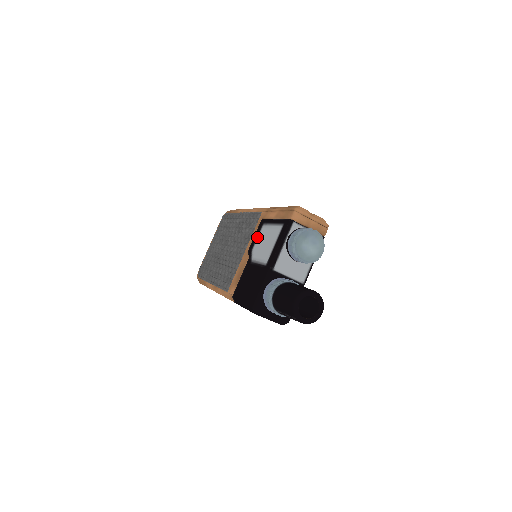
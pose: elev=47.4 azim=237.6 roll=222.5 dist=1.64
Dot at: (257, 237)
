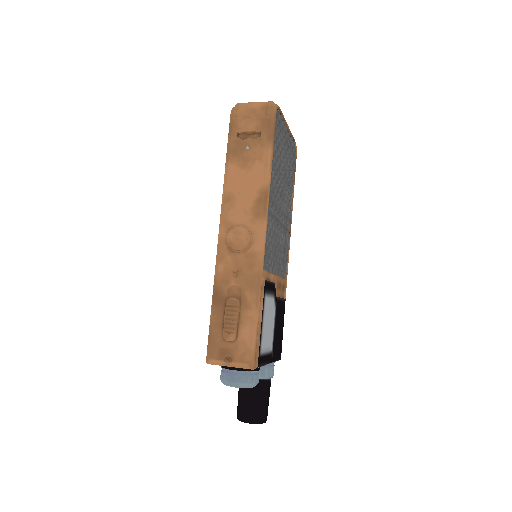
Dot at: occluded
